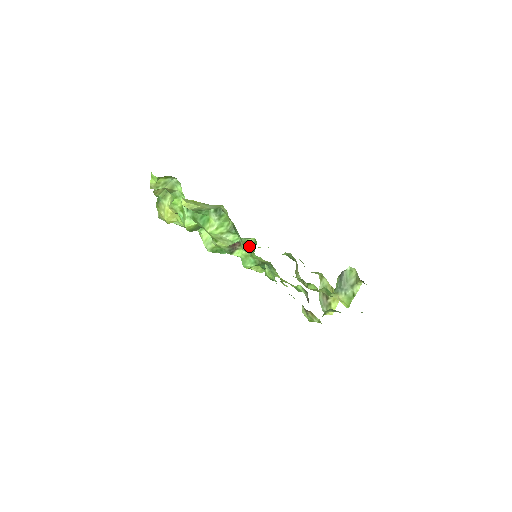
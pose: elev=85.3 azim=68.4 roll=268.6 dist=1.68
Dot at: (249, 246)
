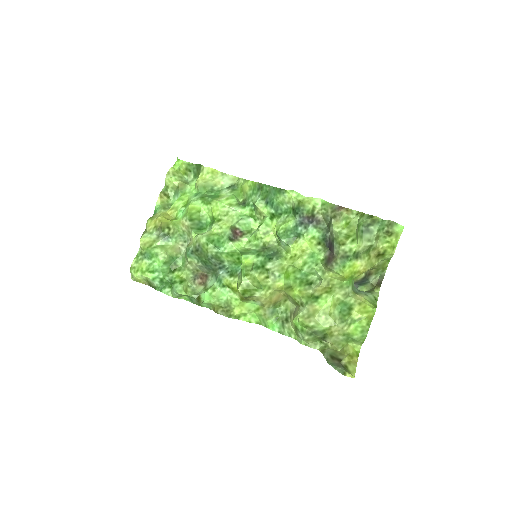
Dot at: (253, 232)
